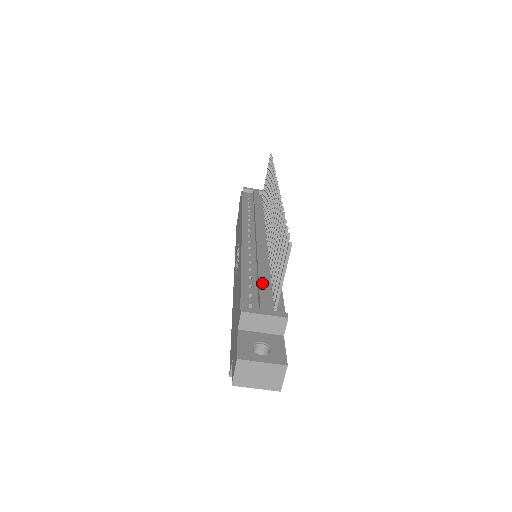
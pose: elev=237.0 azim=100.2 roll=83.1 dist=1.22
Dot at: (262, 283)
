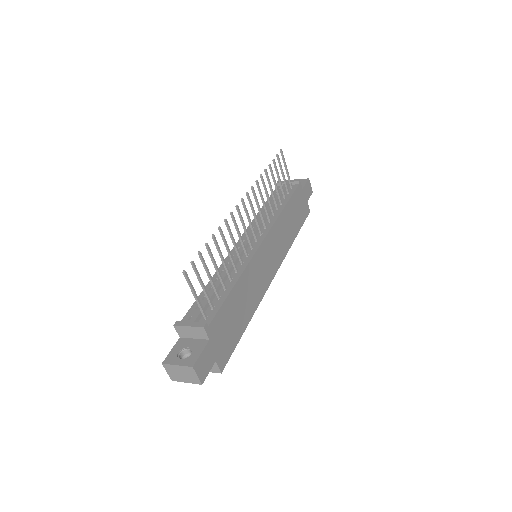
Dot at: (209, 295)
